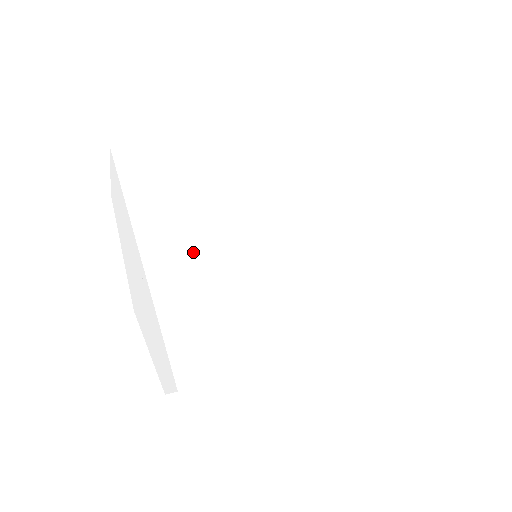
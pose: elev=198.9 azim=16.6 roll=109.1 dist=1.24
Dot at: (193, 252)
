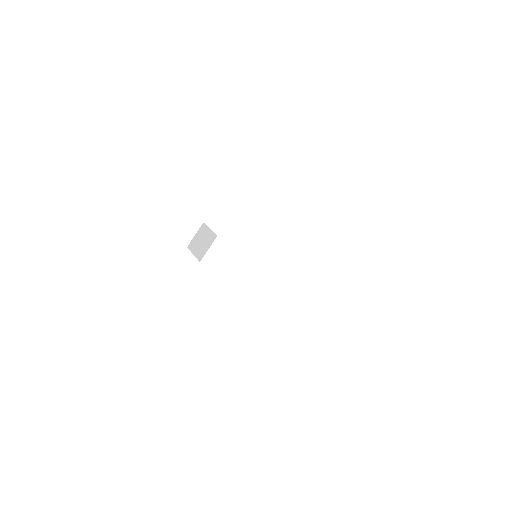
Dot at: (252, 339)
